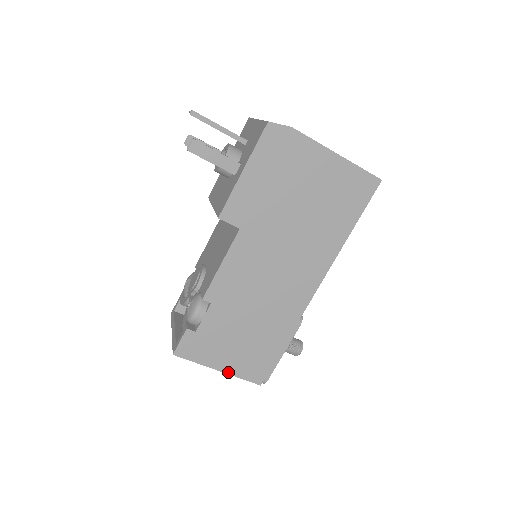
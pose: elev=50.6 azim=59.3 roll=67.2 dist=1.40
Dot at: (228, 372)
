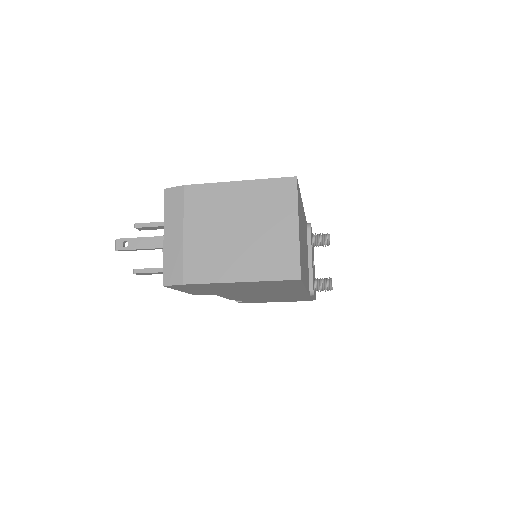
Dot at: occluded
